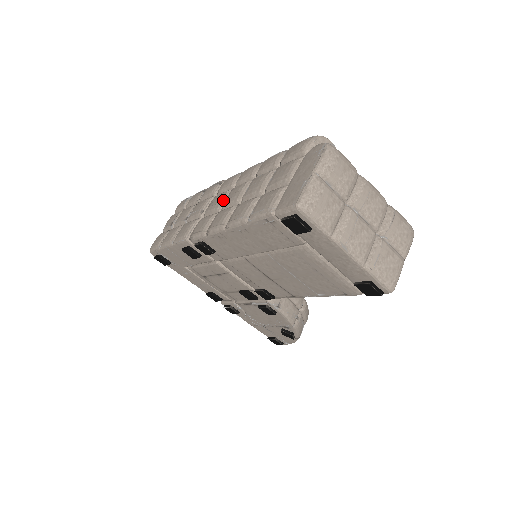
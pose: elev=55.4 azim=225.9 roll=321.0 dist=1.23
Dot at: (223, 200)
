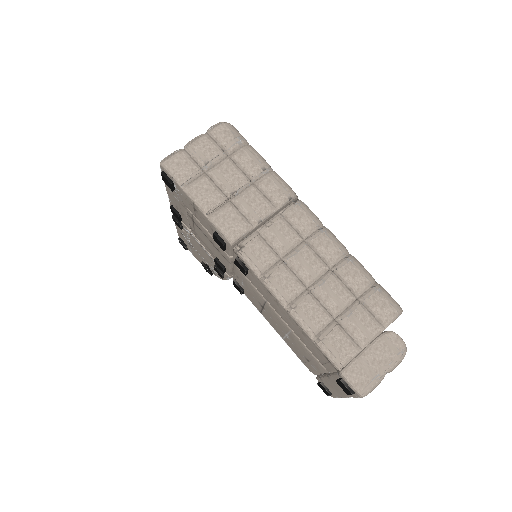
Dot at: (290, 247)
